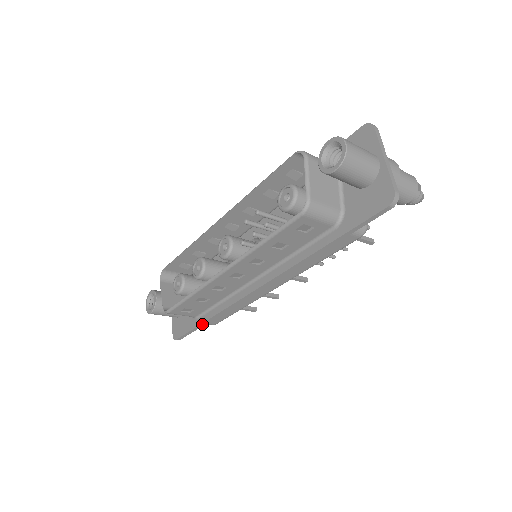
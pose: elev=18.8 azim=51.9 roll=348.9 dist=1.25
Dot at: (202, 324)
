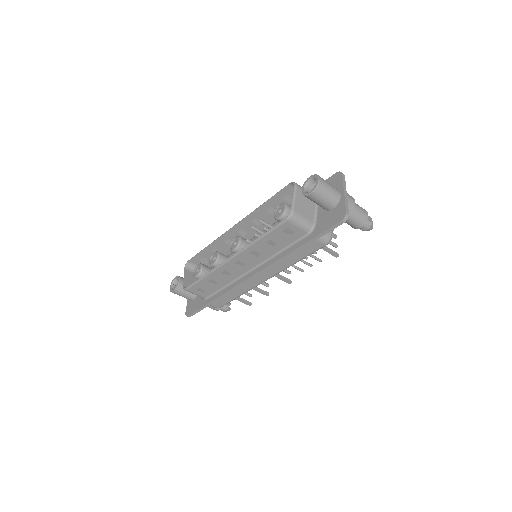
Dot at: (209, 303)
